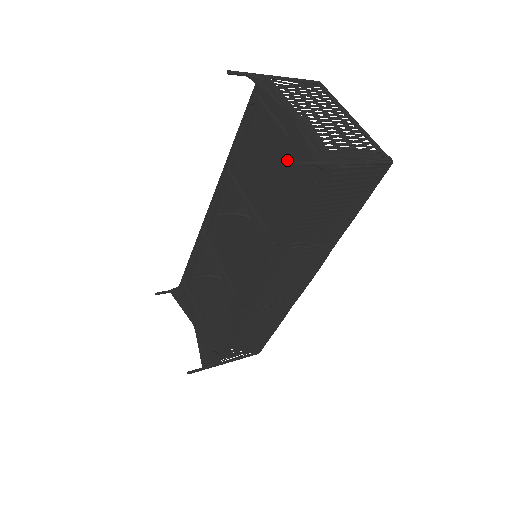
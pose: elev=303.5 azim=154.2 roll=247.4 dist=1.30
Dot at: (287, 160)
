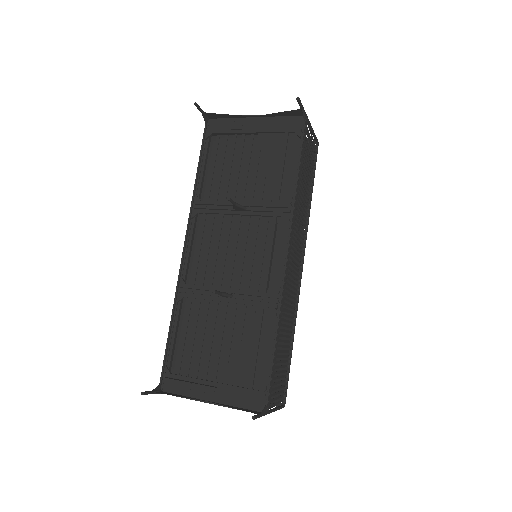
Dot at: (264, 143)
